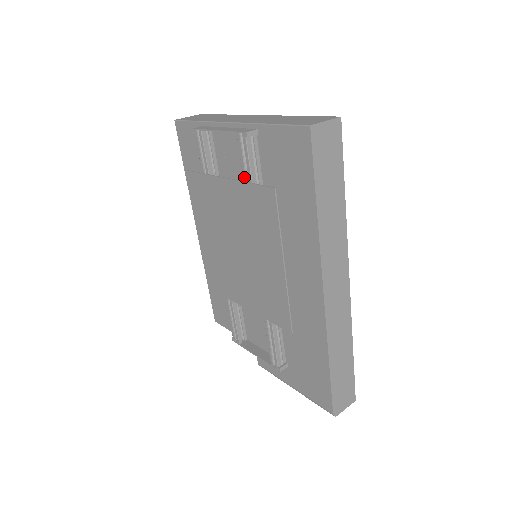
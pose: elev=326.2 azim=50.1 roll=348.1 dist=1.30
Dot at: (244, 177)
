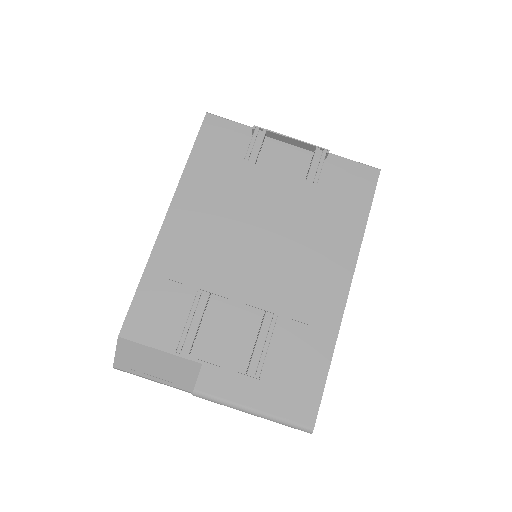
Dot at: (309, 178)
